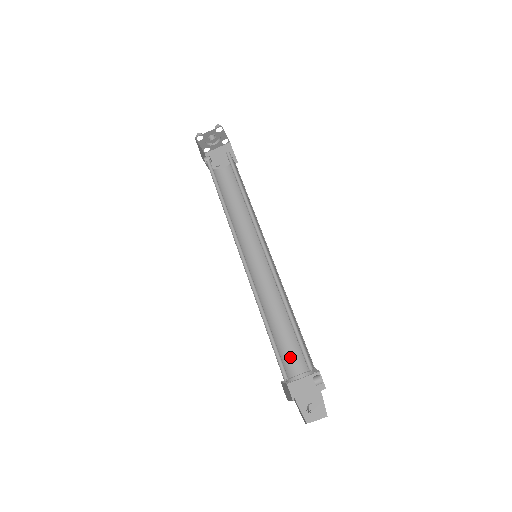
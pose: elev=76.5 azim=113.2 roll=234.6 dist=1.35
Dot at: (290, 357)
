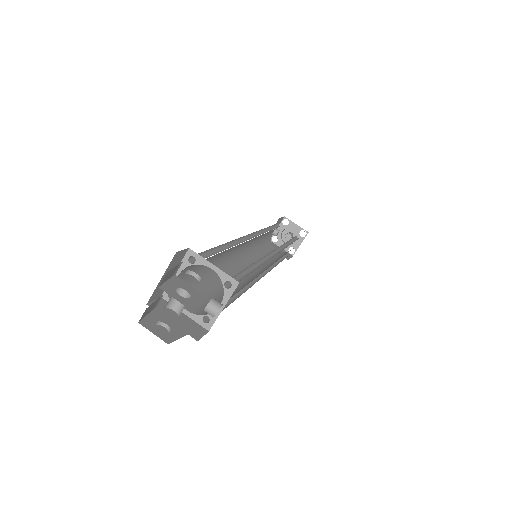
Dot at: occluded
